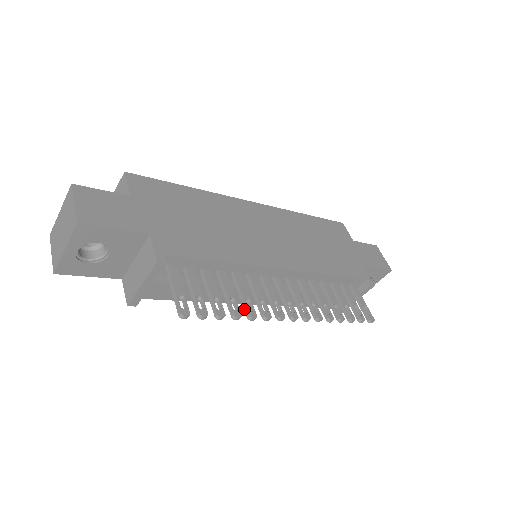
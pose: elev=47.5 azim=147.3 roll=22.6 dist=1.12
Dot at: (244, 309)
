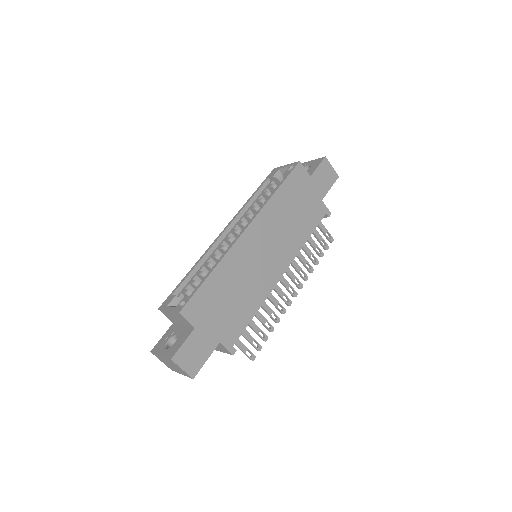
Dot at: (272, 319)
